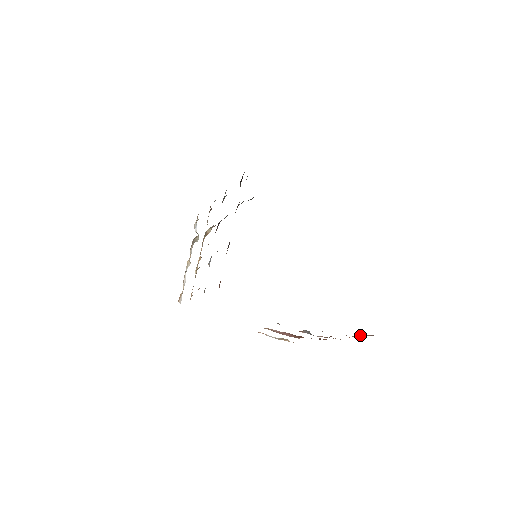
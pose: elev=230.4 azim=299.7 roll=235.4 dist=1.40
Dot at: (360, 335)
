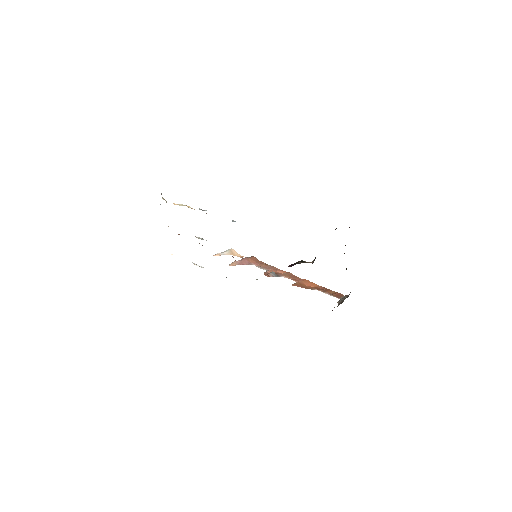
Dot at: (326, 293)
